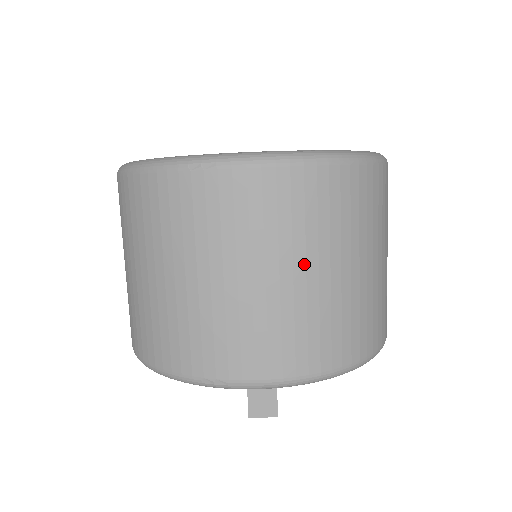
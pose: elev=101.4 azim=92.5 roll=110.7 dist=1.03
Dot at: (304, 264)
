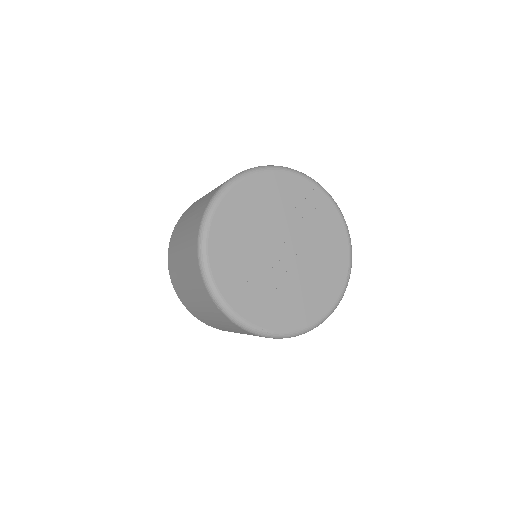
Dot at: occluded
